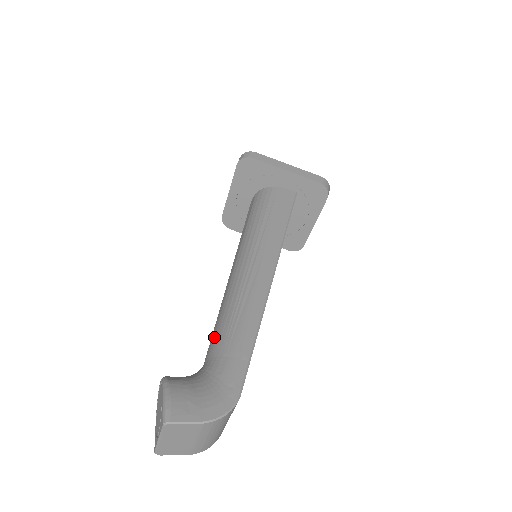
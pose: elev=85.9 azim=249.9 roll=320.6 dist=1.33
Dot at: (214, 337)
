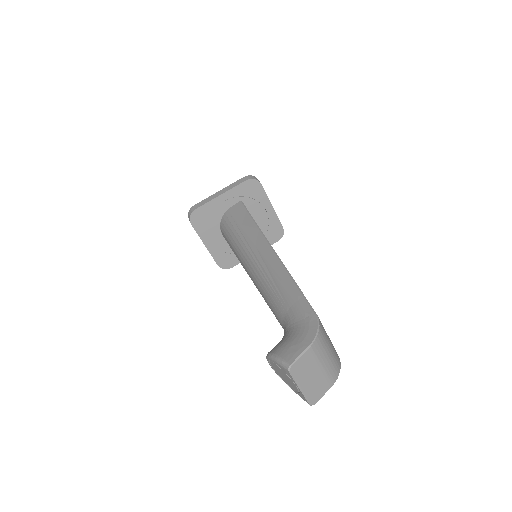
Dot at: (274, 312)
